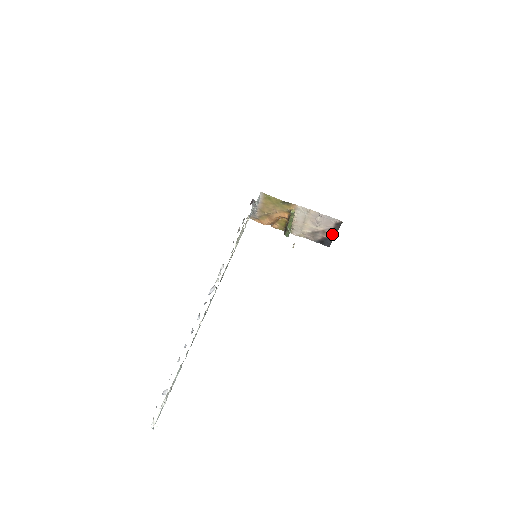
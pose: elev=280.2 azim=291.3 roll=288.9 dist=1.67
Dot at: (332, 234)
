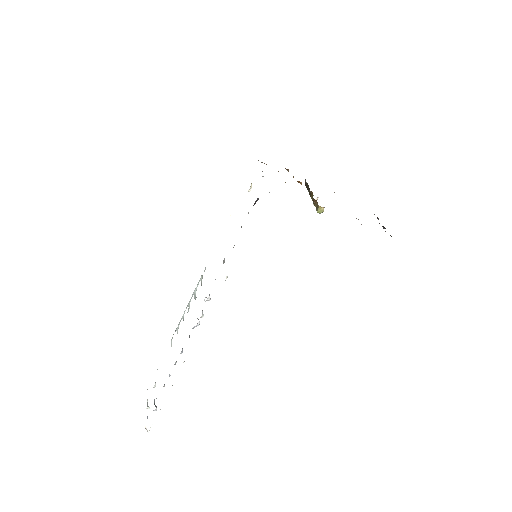
Dot at: occluded
